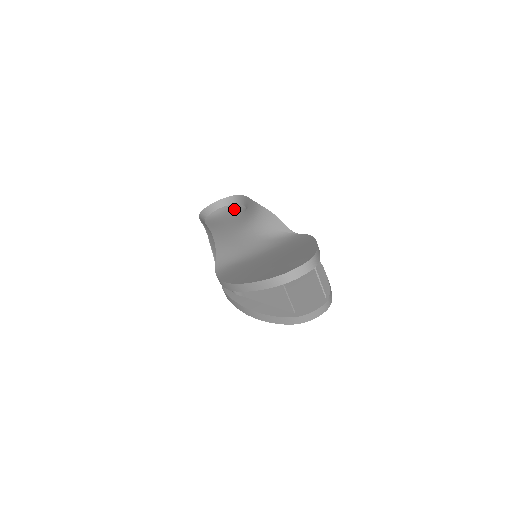
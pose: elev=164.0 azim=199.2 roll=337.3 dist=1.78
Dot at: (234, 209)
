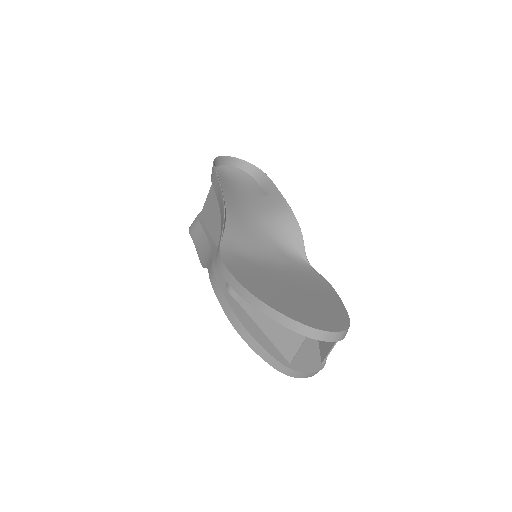
Dot at: (248, 180)
